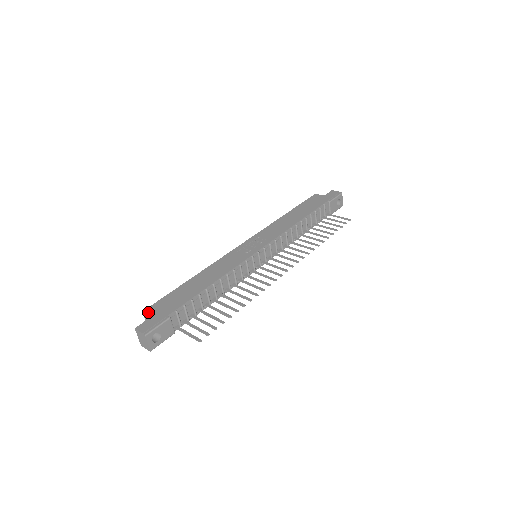
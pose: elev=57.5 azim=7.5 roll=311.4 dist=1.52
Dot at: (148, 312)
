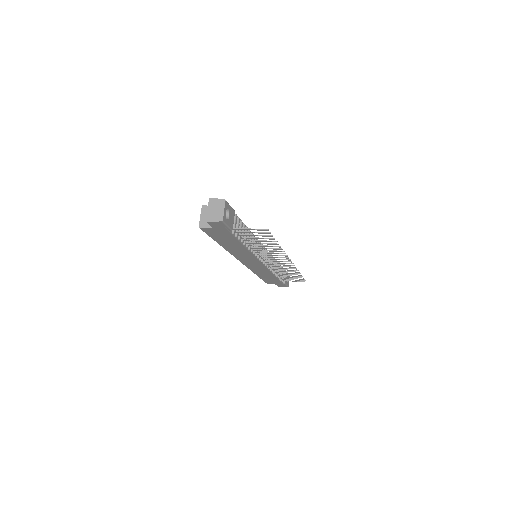
Dot at: occluded
